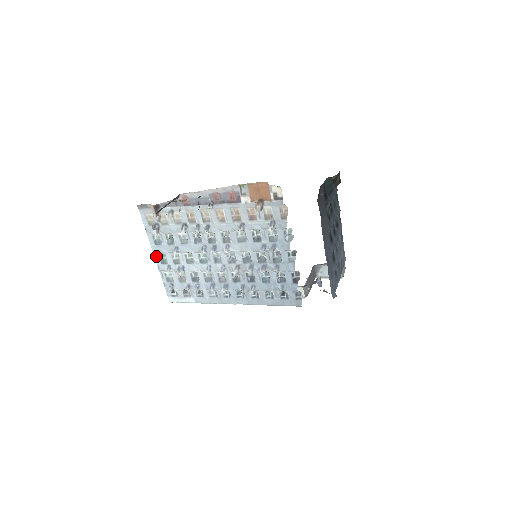
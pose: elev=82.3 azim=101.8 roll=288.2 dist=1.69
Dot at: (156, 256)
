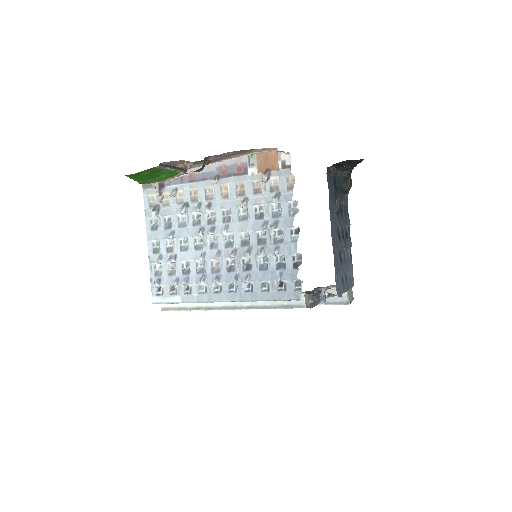
Dot at: (149, 244)
